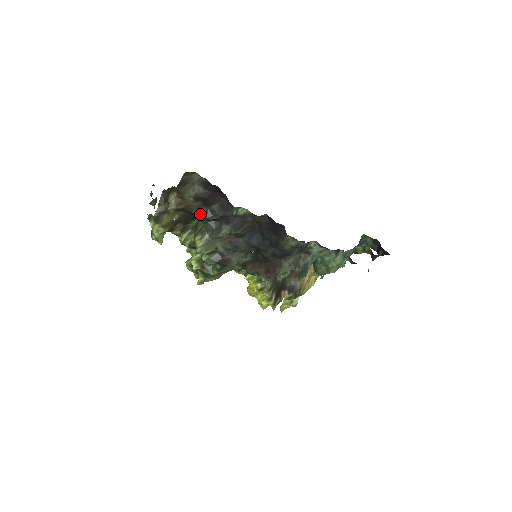
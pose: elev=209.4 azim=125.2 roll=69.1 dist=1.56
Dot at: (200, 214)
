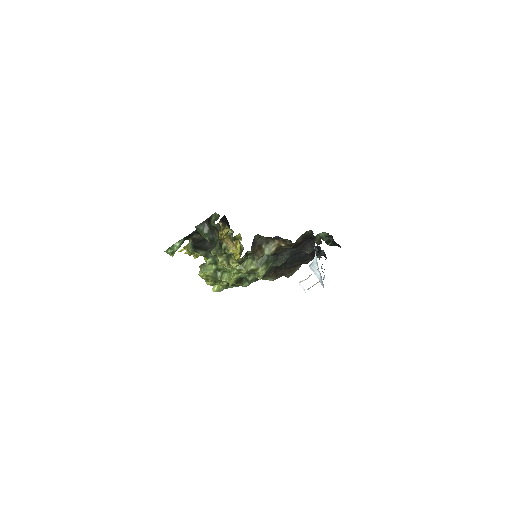
Dot at: (279, 252)
